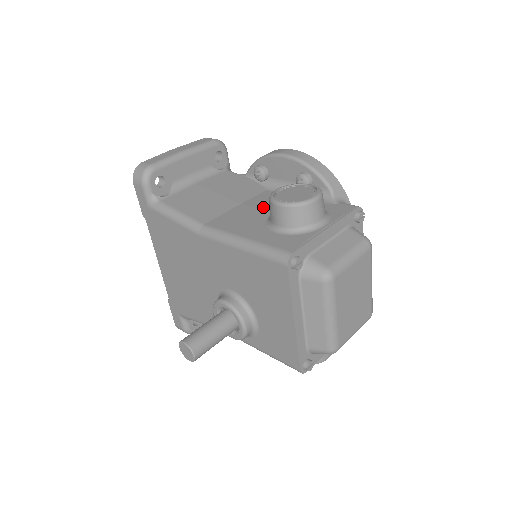
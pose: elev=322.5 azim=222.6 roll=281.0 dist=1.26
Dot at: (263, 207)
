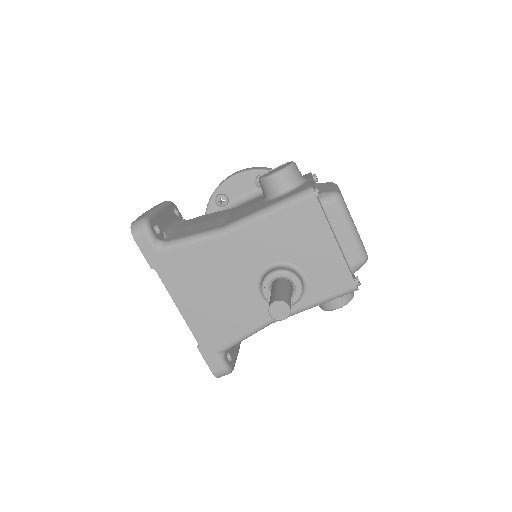
Dot at: (250, 205)
